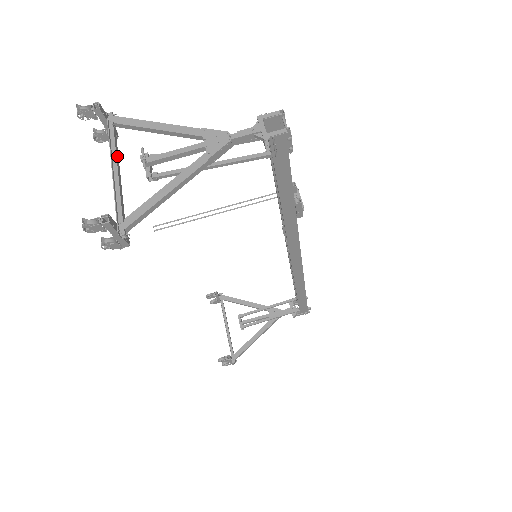
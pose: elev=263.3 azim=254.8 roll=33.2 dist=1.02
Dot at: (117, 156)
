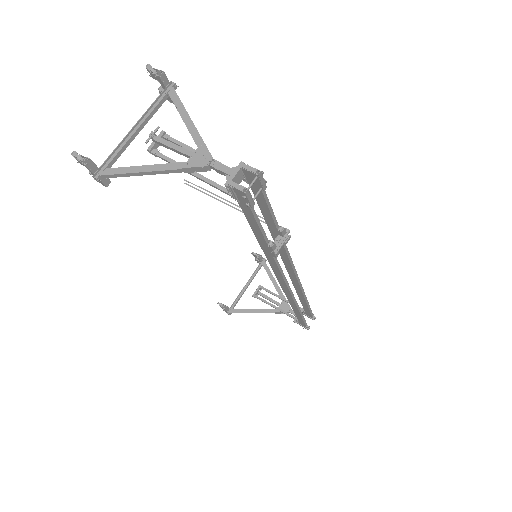
Dot at: (147, 120)
